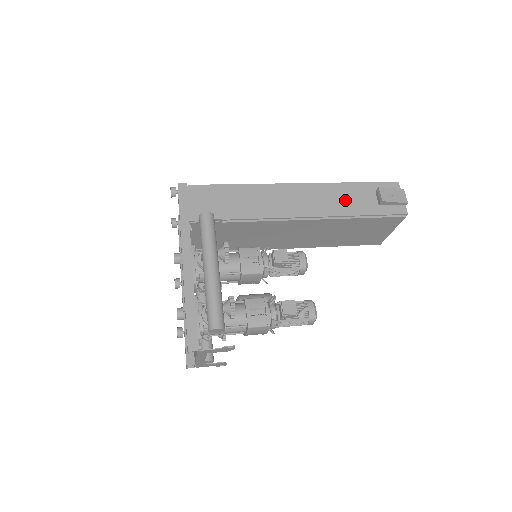
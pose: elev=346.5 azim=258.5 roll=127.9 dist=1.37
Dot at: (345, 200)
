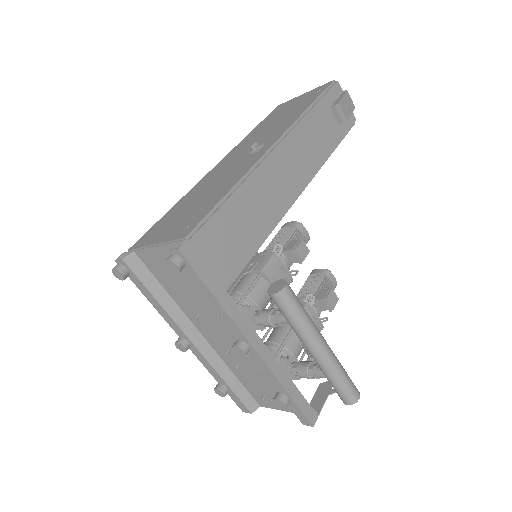
Dot at: (318, 137)
